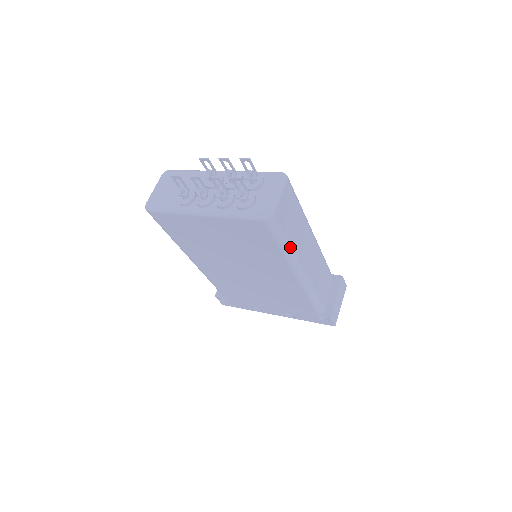
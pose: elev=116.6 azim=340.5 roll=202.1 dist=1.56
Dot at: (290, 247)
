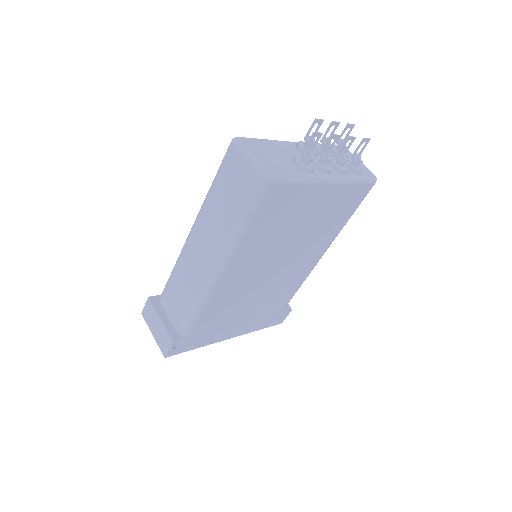
Dot at: occluded
